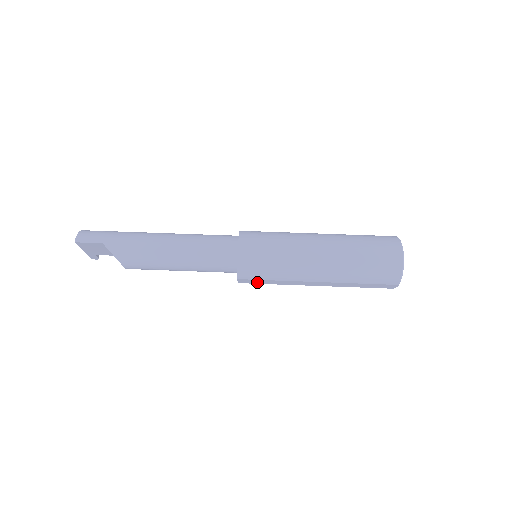
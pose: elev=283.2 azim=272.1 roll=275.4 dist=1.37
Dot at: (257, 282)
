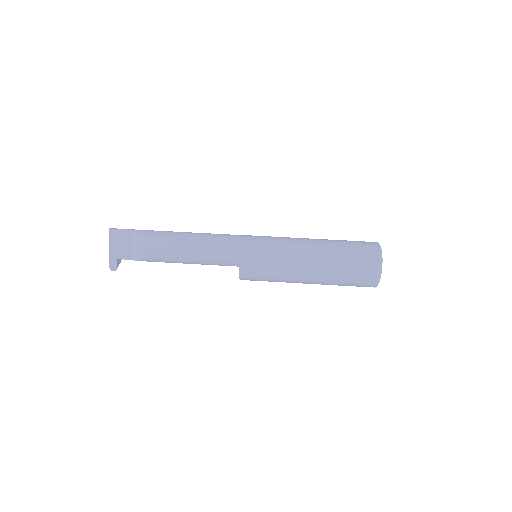
Dot at: (256, 267)
